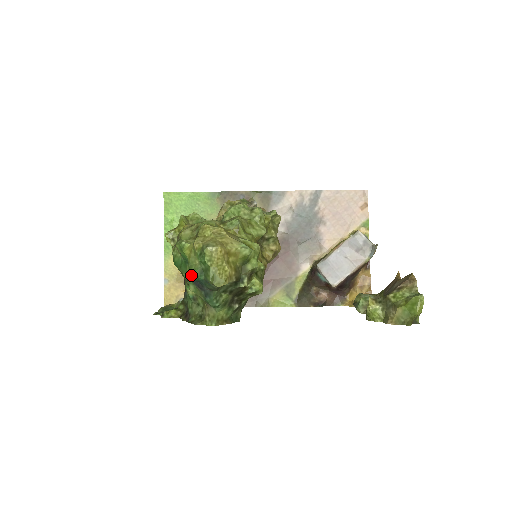
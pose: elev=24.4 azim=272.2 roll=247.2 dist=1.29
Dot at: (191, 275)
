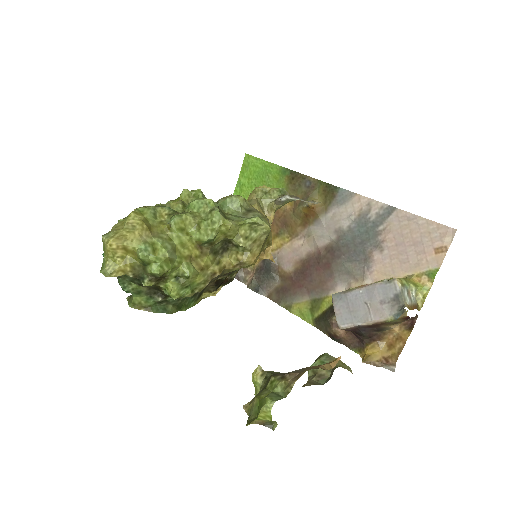
Dot at: (103, 254)
